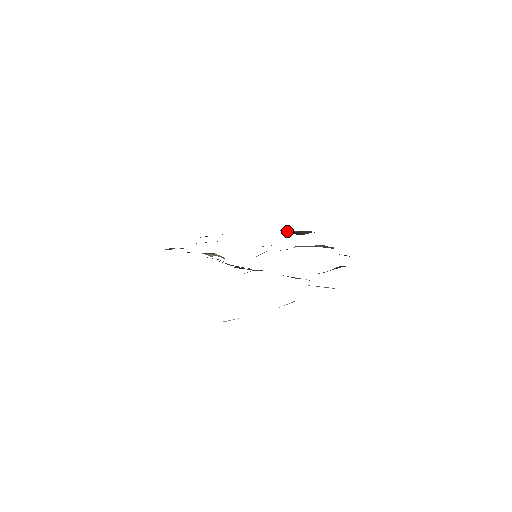
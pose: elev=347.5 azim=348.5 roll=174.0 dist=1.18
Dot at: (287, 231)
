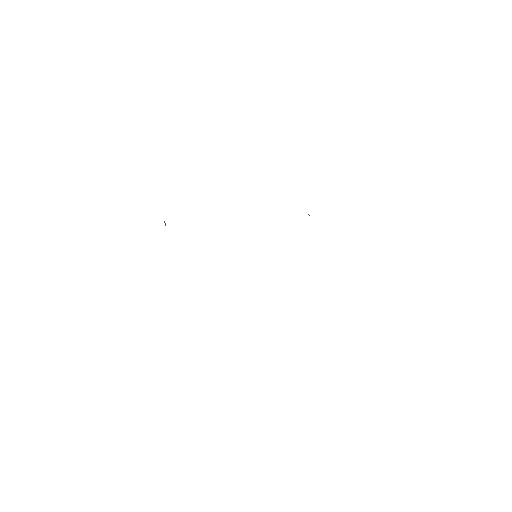
Dot at: occluded
